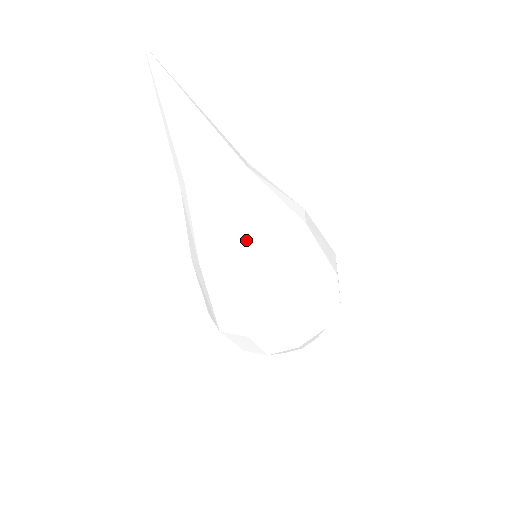
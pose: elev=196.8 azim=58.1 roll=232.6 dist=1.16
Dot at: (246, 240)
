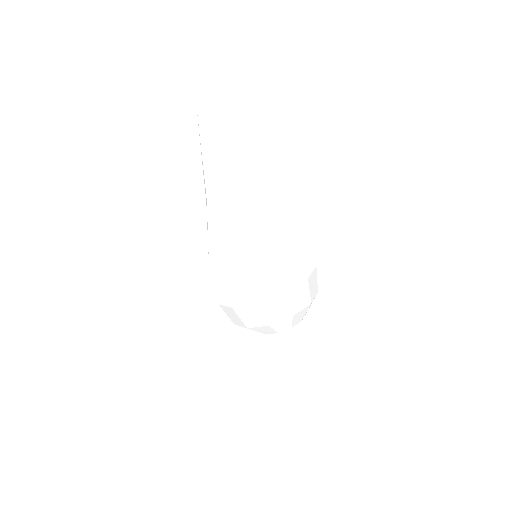
Dot at: (258, 229)
